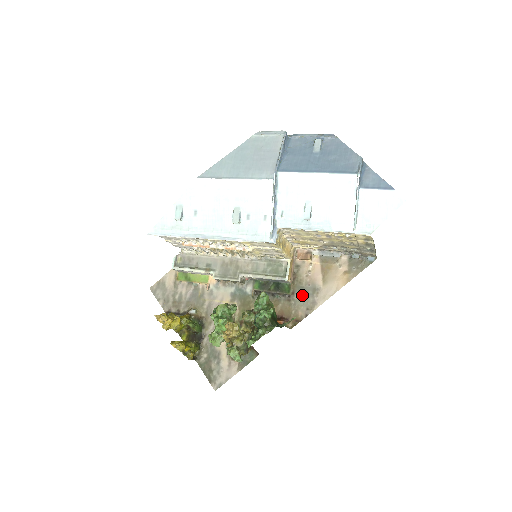
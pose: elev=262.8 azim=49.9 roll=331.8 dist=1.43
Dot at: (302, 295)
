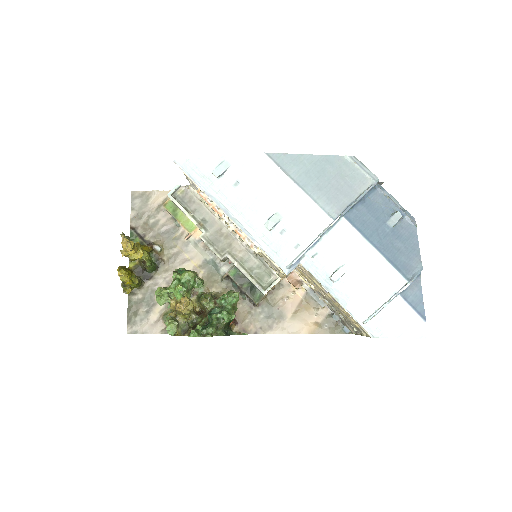
Dot at: (266, 312)
